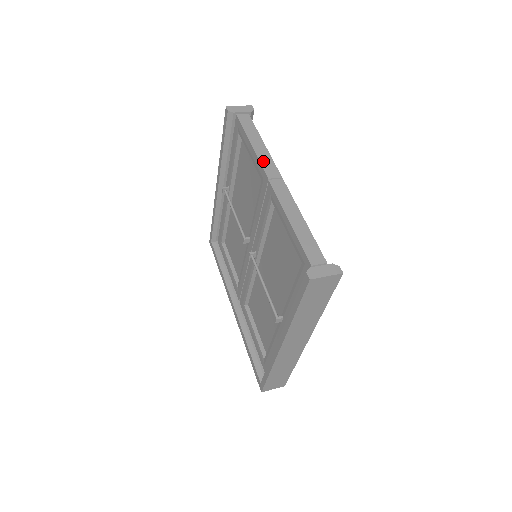
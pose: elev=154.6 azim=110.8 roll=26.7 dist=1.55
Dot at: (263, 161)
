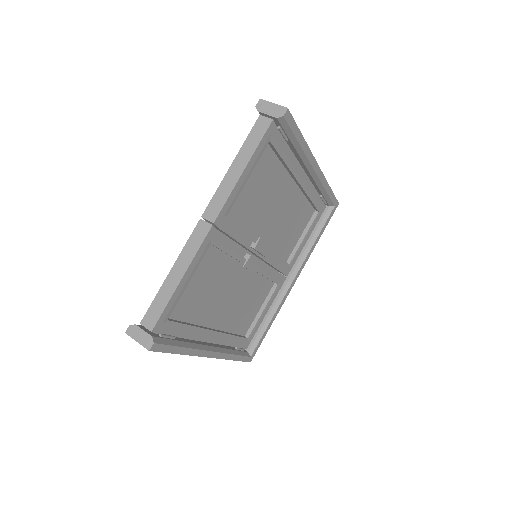
Dot at: (219, 193)
